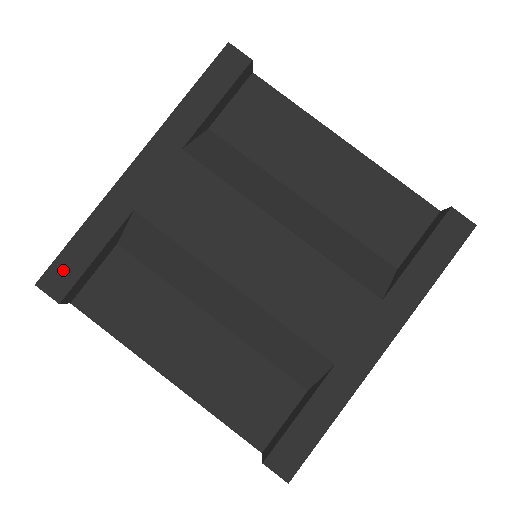
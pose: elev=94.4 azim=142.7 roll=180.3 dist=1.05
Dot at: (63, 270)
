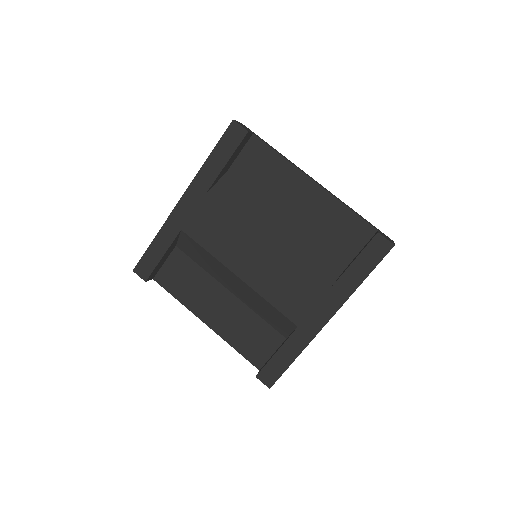
Dot at: (146, 263)
